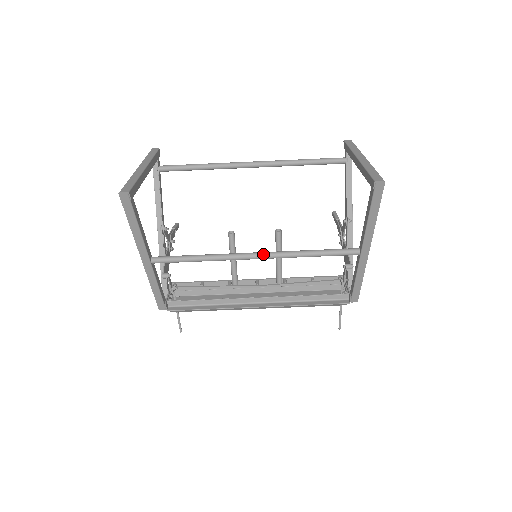
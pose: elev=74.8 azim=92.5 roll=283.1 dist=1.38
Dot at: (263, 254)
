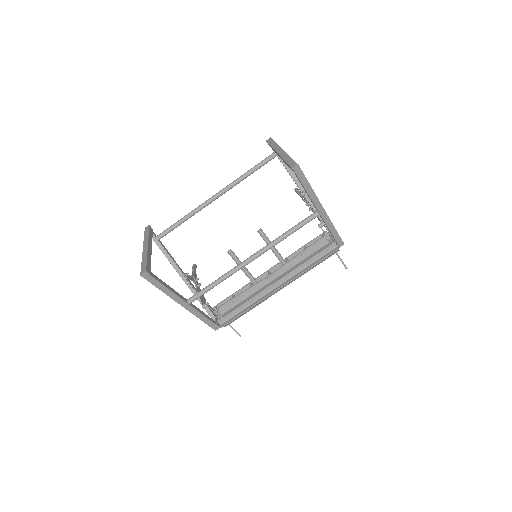
Dot at: (256, 254)
